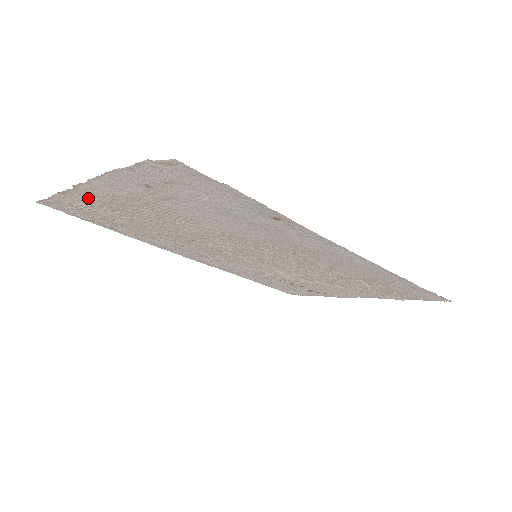
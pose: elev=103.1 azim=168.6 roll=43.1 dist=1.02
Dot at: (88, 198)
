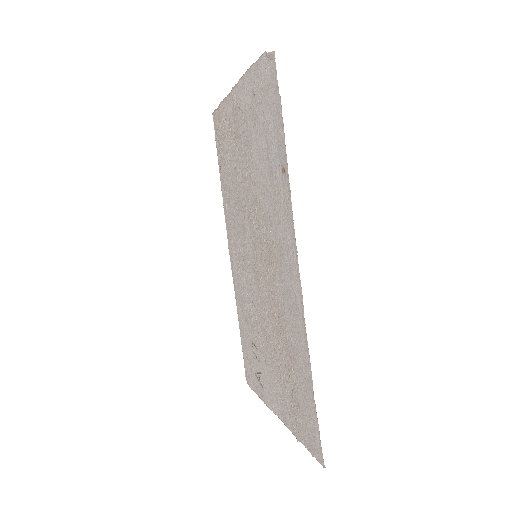
Dot at: (230, 111)
